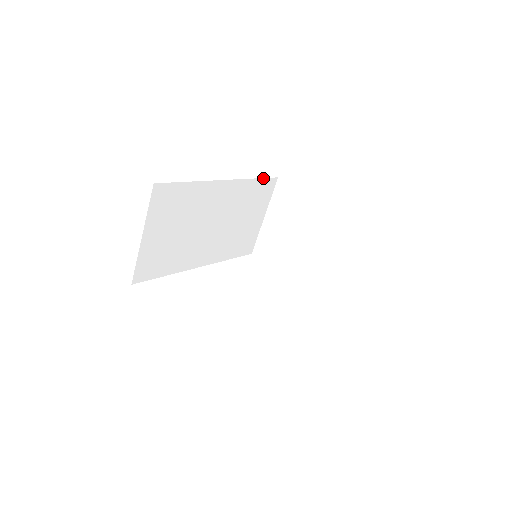
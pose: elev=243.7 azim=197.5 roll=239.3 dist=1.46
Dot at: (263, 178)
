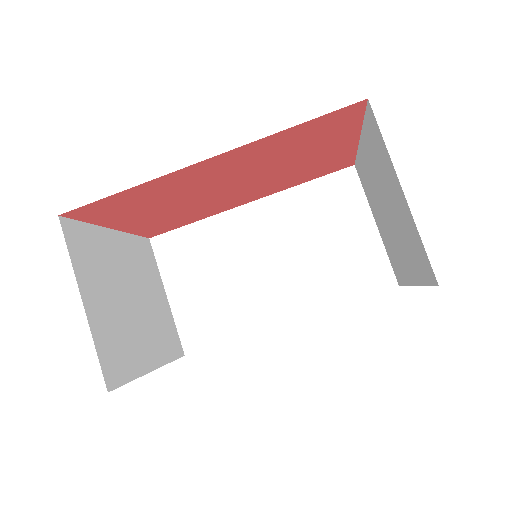
Dot at: (321, 177)
